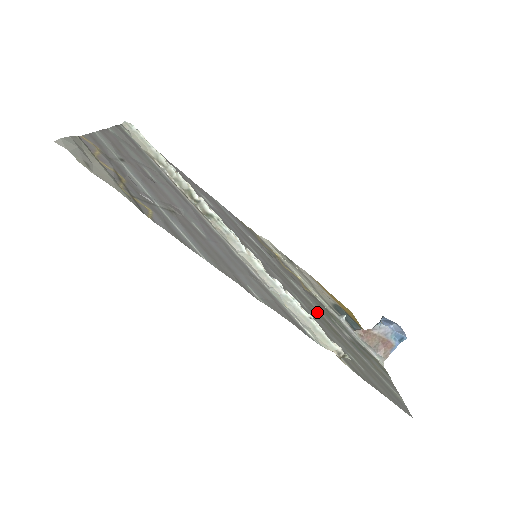
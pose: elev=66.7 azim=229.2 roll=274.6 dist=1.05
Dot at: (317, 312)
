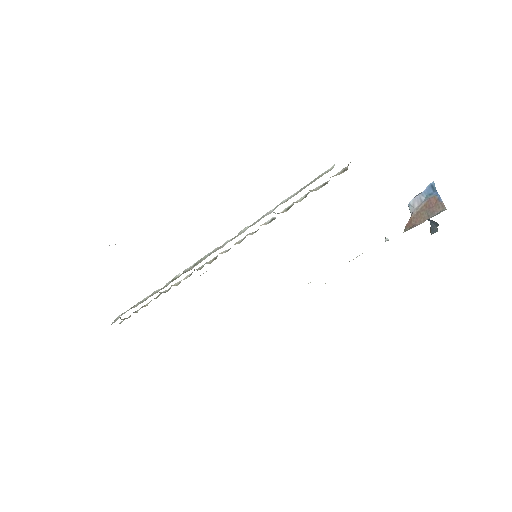
Dot at: occluded
